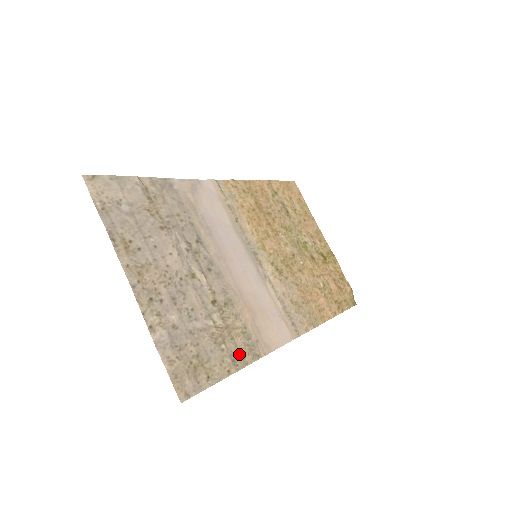
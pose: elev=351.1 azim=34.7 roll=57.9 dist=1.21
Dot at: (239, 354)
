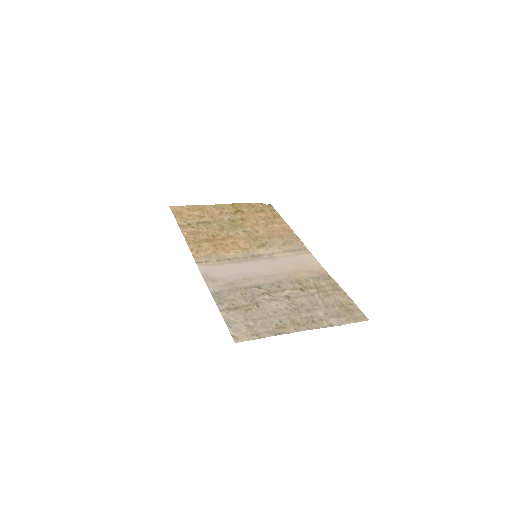
Dot at: (332, 286)
